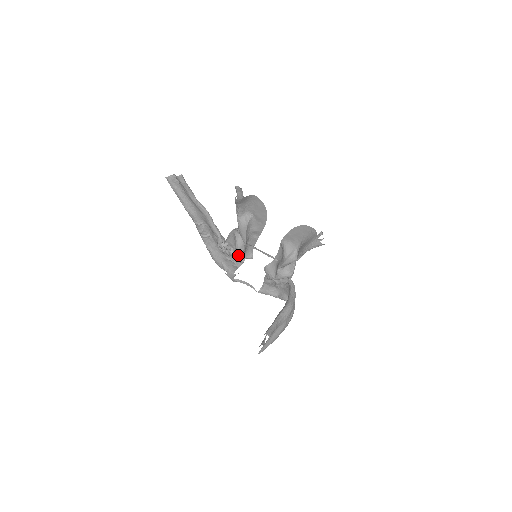
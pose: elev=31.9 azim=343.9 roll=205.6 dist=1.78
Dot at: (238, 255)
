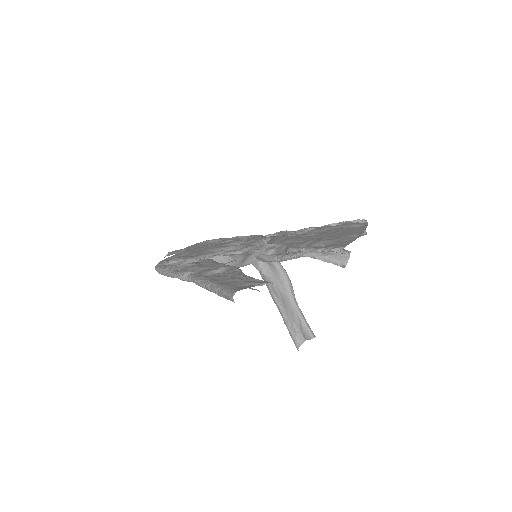
Dot at: occluded
